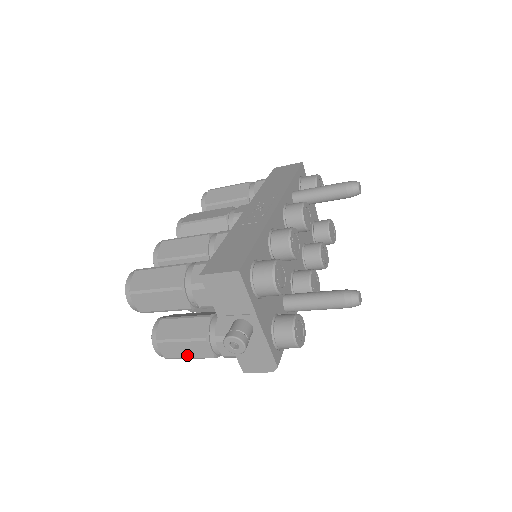
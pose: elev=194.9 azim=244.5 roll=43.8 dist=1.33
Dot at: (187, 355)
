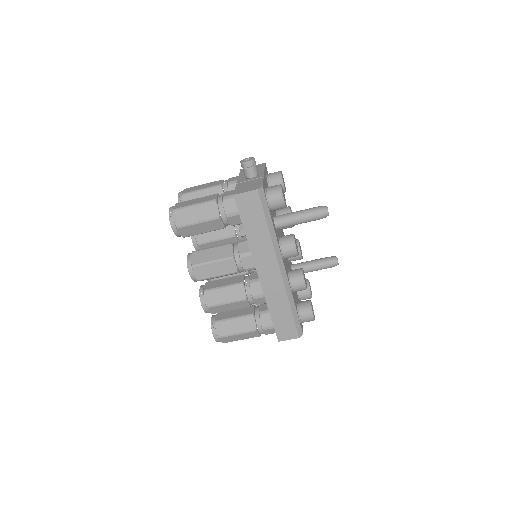
Dot at: (194, 203)
